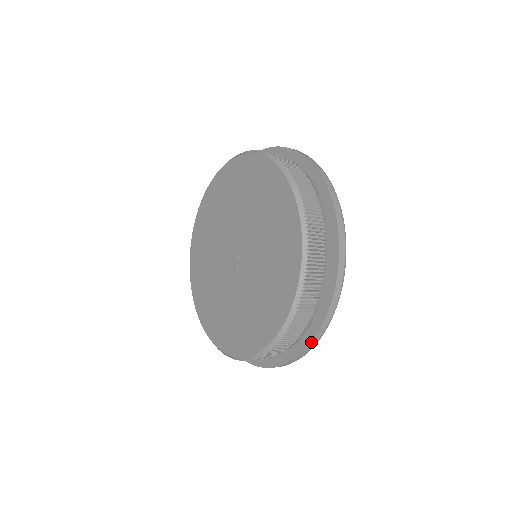
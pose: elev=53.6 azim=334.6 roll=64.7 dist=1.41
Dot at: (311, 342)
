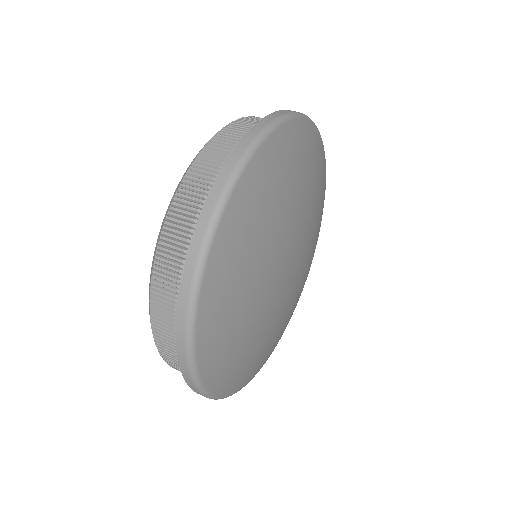
Dot at: occluded
